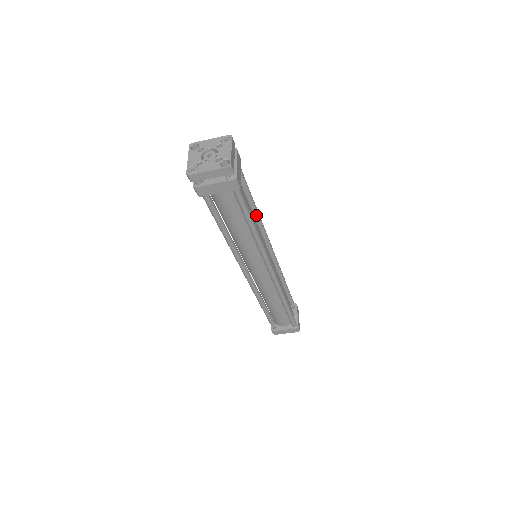
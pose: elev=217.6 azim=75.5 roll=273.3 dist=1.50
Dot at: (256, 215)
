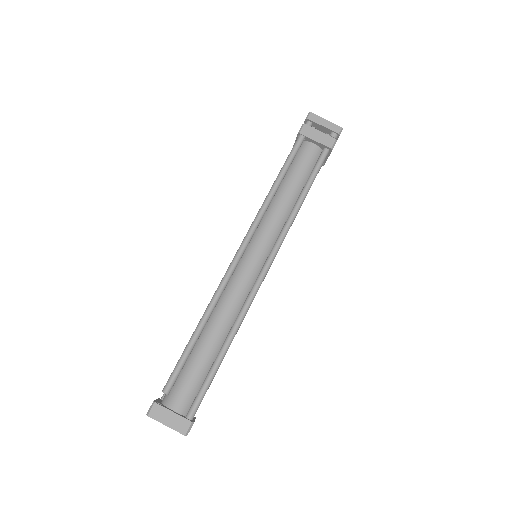
Dot at: occluded
